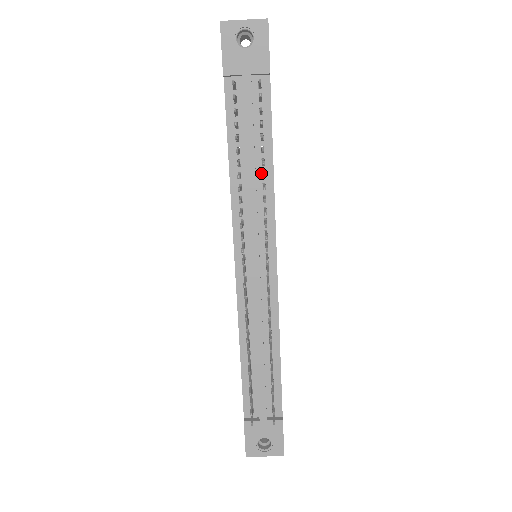
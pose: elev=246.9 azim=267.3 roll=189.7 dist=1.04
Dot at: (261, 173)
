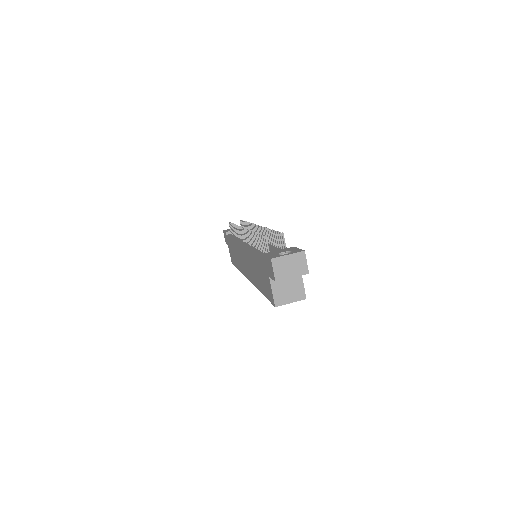
Dot at: occluded
